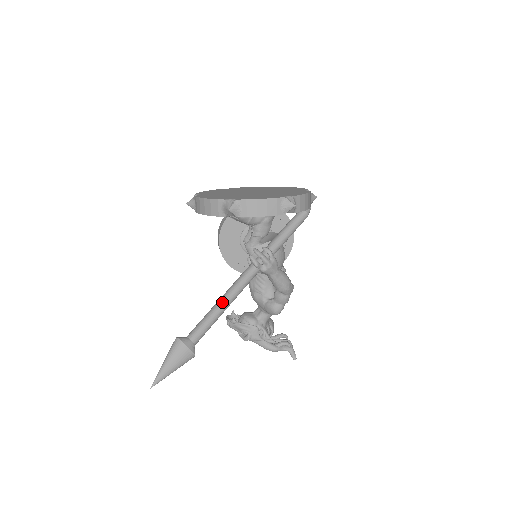
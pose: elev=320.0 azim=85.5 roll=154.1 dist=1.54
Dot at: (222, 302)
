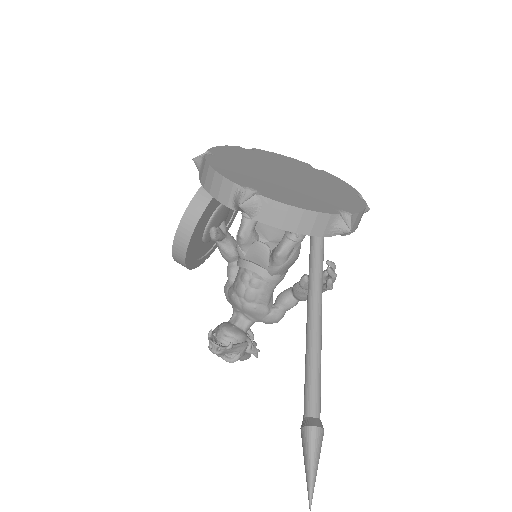
Dot at: (320, 350)
